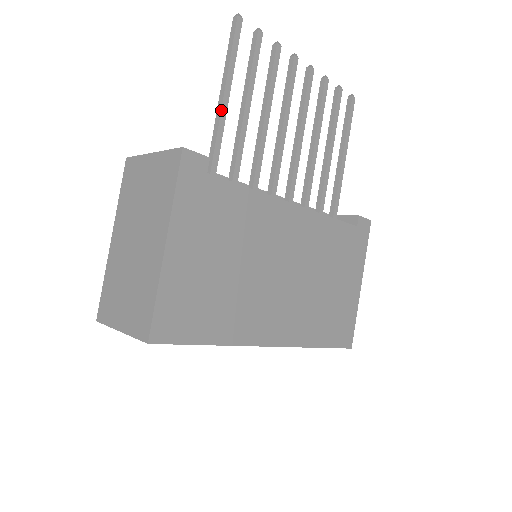
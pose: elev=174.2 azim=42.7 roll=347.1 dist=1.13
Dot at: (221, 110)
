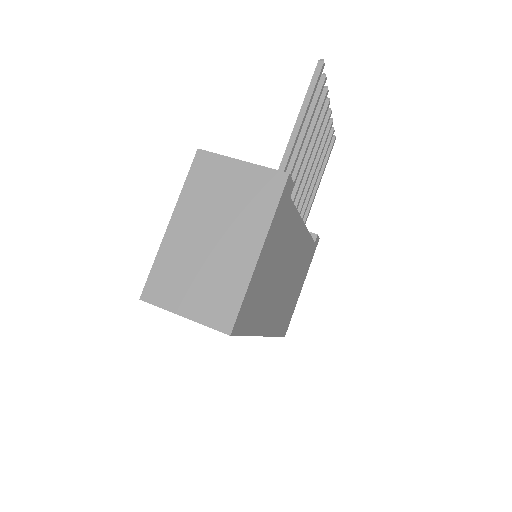
Dot at: (296, 139)
